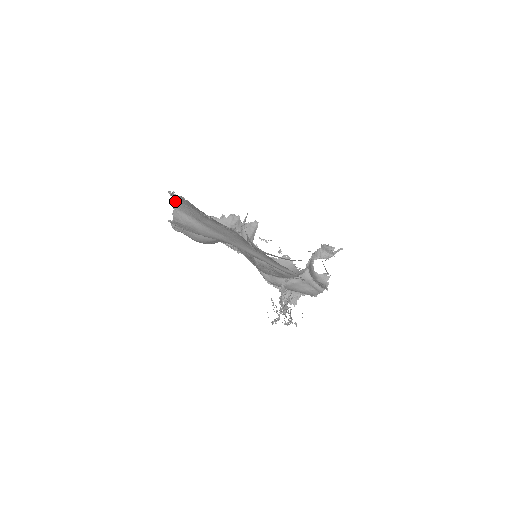
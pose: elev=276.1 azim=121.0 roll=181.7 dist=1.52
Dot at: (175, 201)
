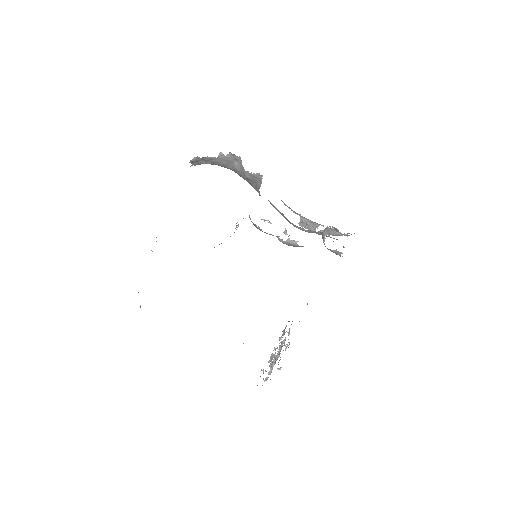
Dot at: occluded
